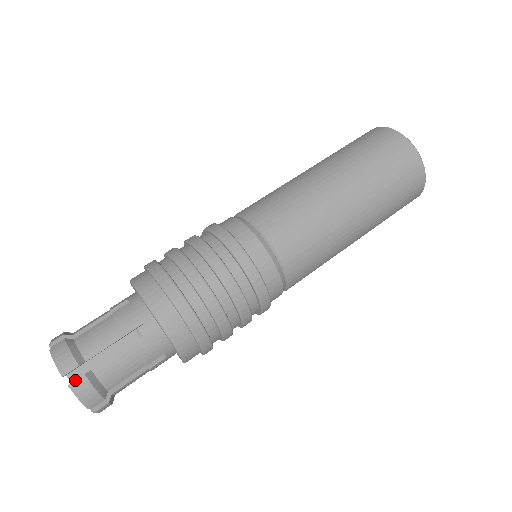
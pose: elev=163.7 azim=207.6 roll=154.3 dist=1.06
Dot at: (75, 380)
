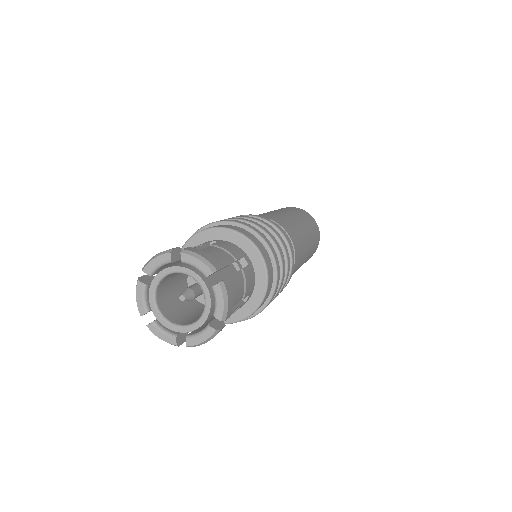
Dot at: (224, 279)
